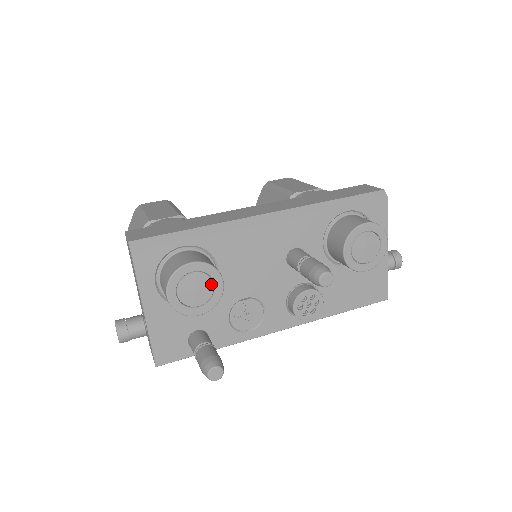
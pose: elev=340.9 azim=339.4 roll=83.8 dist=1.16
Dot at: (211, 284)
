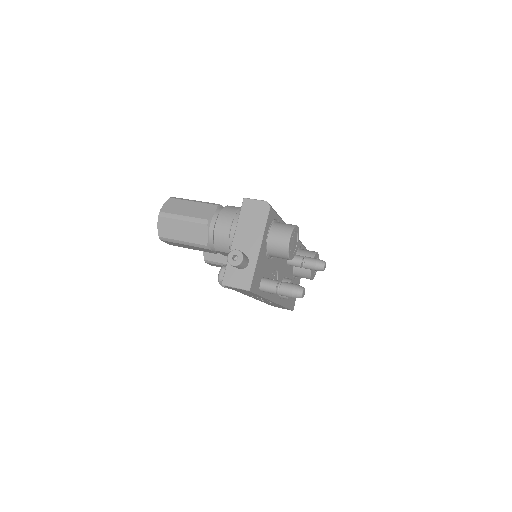
Dot at: (296, 244)
